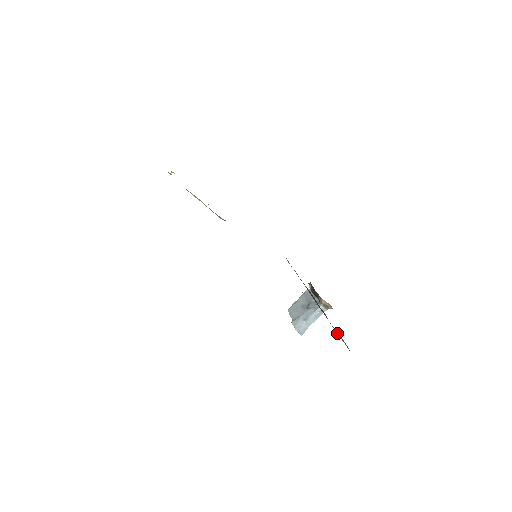
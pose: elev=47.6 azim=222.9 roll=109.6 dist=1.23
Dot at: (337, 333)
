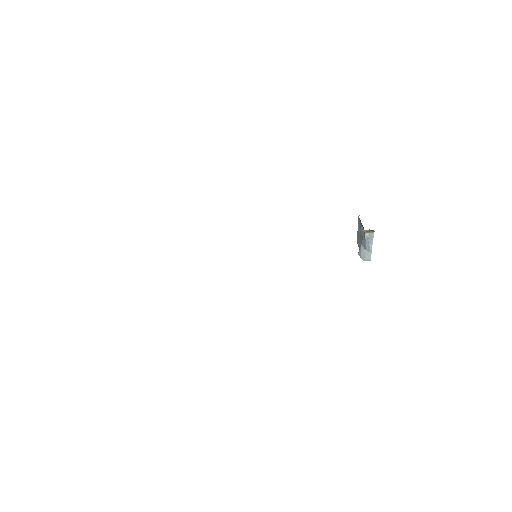
Dot at: occluded
